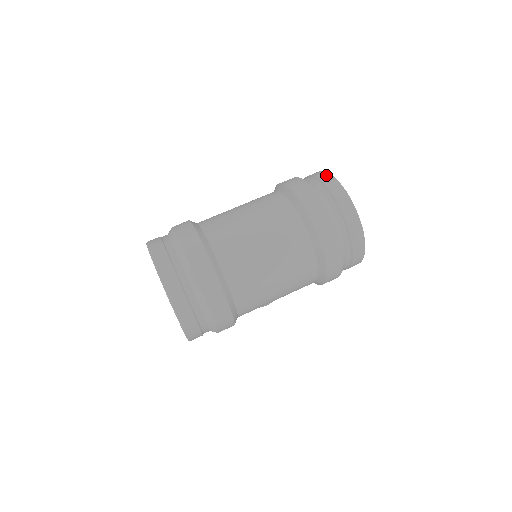
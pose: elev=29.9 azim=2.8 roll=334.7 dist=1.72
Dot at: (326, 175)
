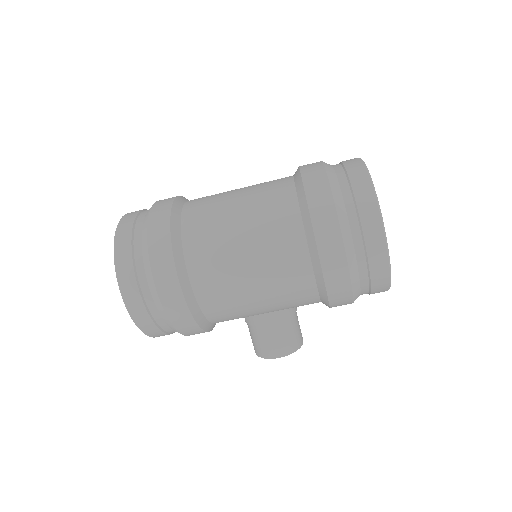
Dot at: occluded
